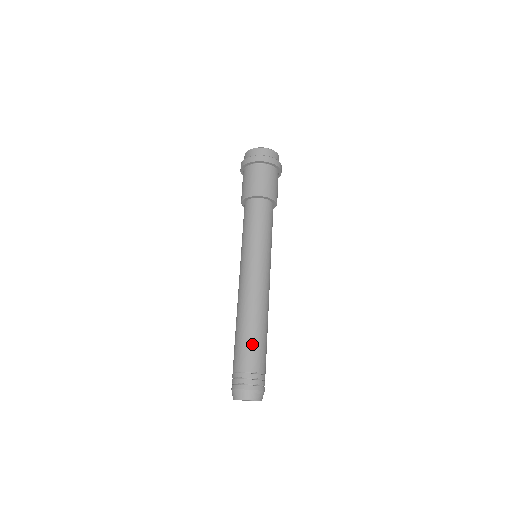
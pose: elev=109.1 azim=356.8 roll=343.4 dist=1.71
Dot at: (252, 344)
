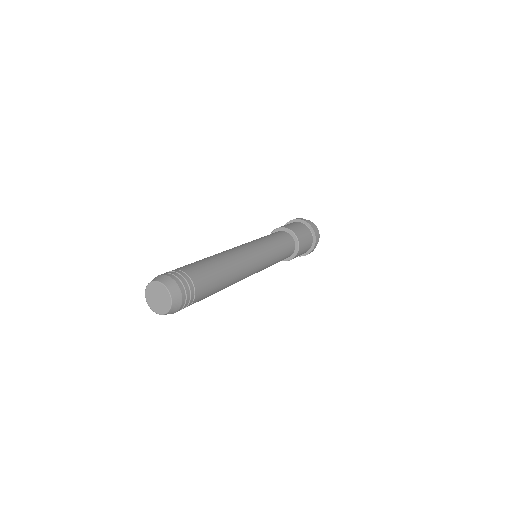
Dot at: (209, 268)
